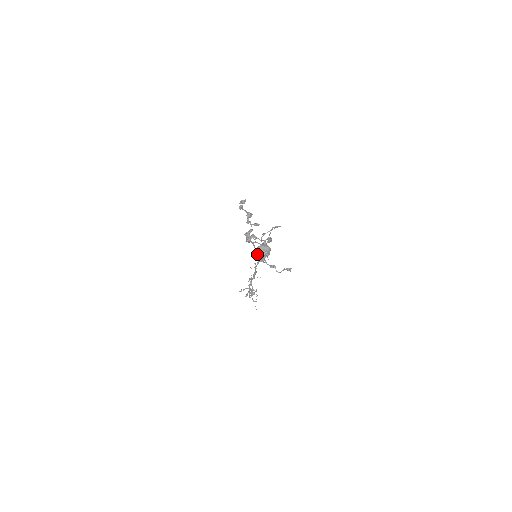
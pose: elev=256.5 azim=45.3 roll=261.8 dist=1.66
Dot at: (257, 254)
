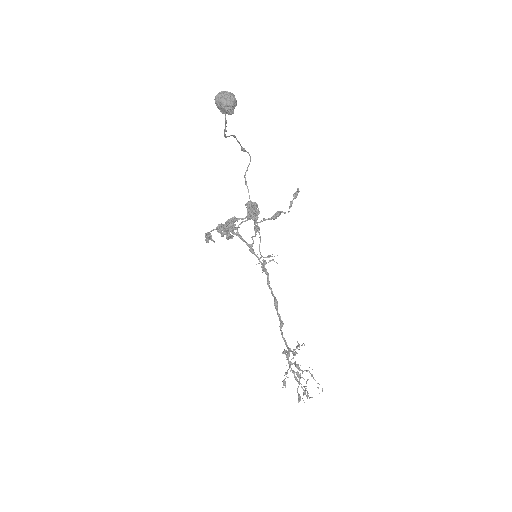
Dot at: (219, 103)
